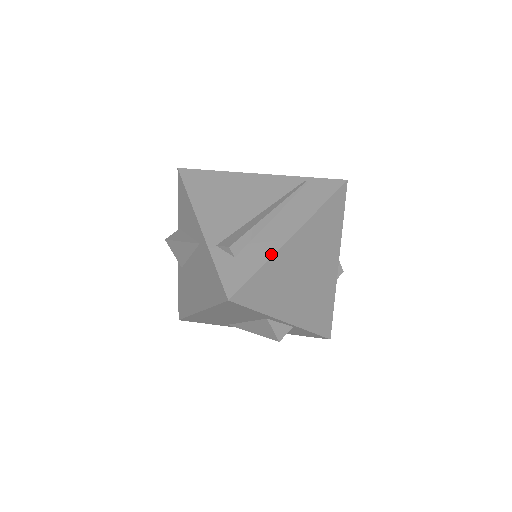
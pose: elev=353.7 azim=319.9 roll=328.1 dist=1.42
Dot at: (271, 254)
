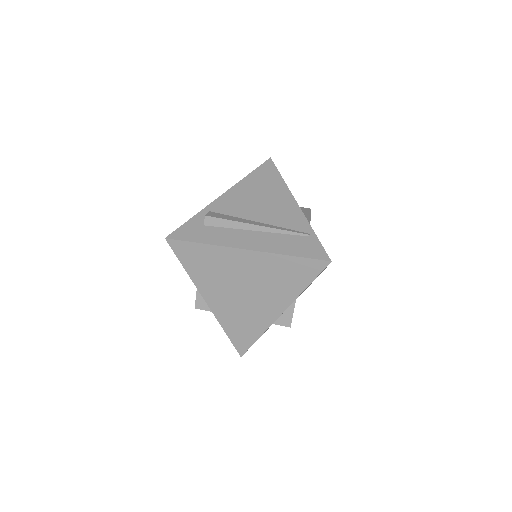
Dot at: (219, 244)
